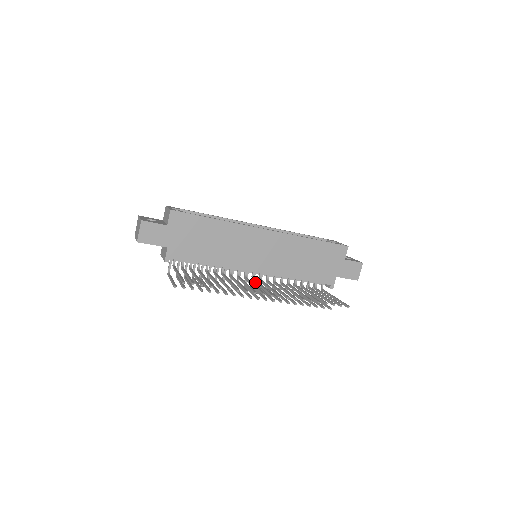
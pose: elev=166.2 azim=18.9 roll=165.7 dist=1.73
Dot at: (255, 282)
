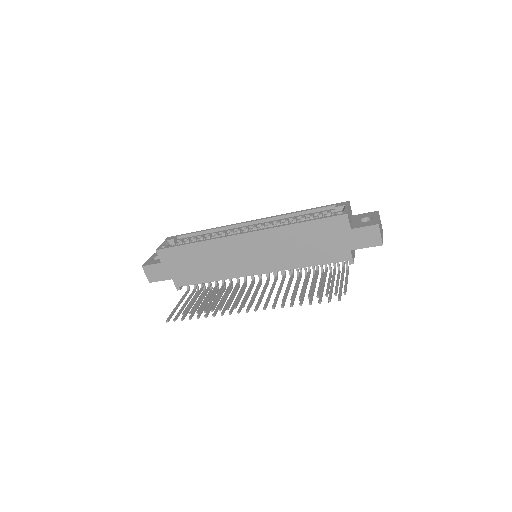
Dot at: (257, 286)
